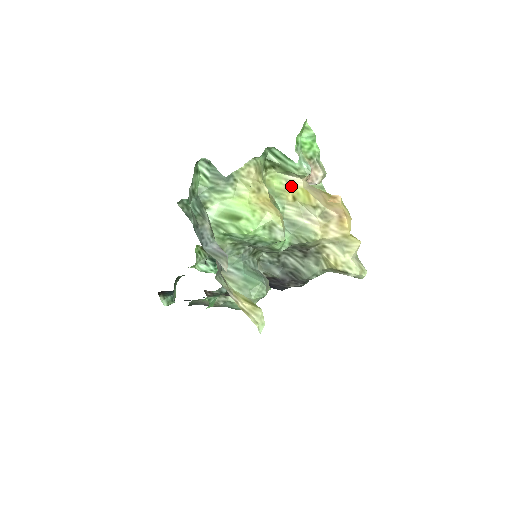
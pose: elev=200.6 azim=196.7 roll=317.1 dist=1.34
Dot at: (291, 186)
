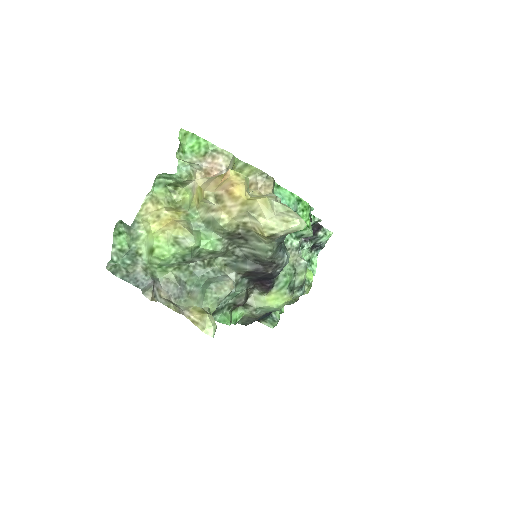
Dot at: (194, 191)
